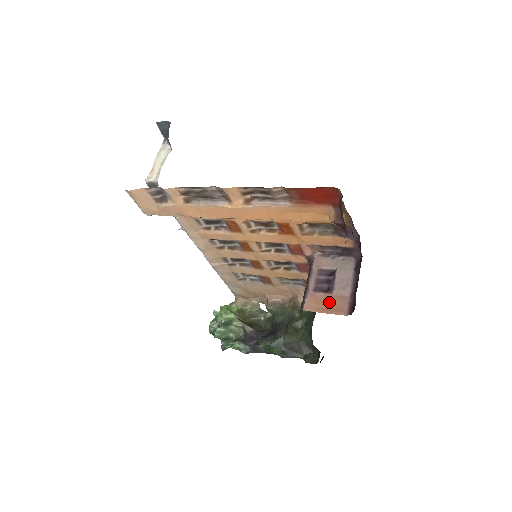
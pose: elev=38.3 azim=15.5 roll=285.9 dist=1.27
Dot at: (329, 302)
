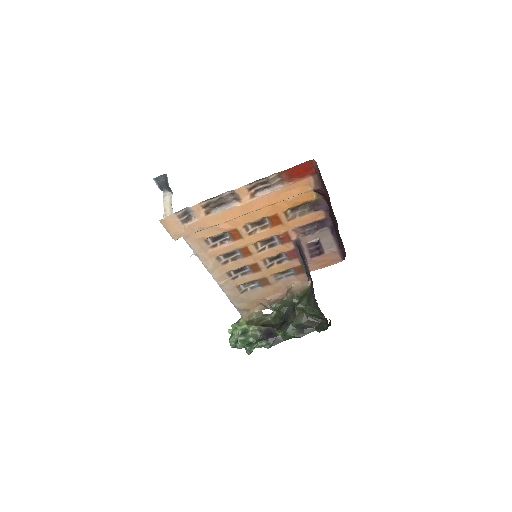
Dot at: (325, 259)
